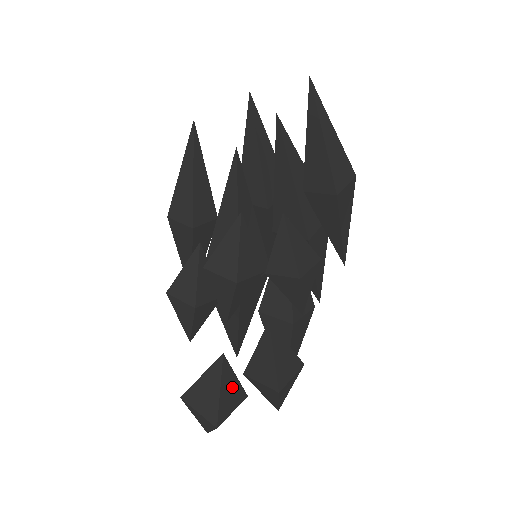
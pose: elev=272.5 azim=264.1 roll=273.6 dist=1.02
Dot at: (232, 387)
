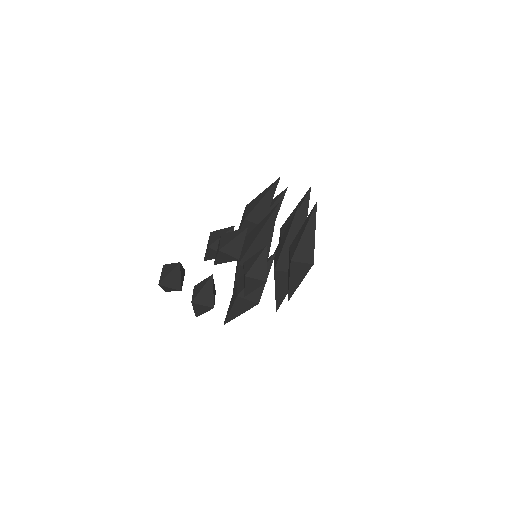
Dot at: (176, 279)
